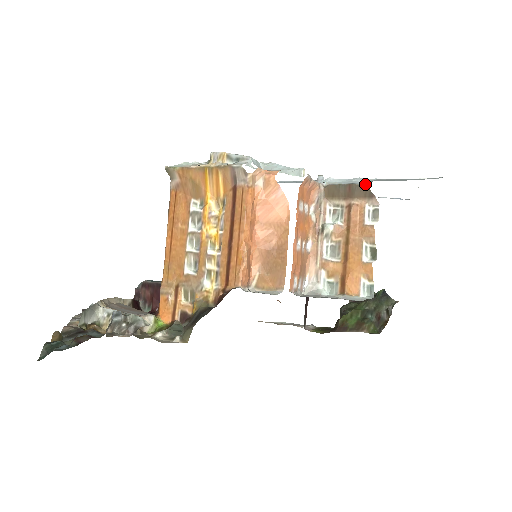
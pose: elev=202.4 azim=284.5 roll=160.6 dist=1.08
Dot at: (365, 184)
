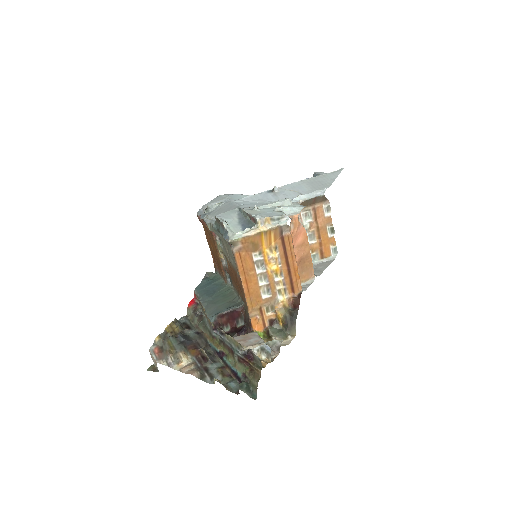
Dot at: (323, 195)
